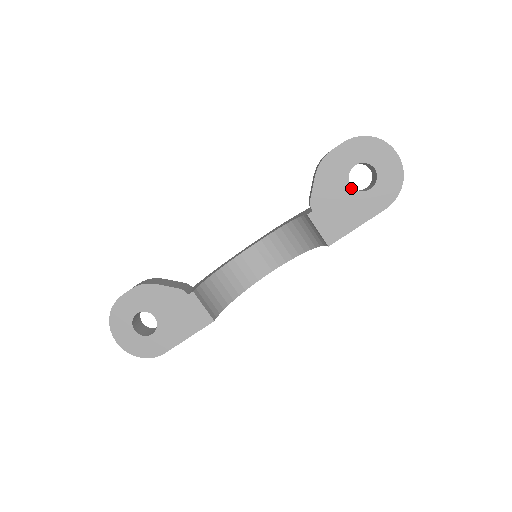
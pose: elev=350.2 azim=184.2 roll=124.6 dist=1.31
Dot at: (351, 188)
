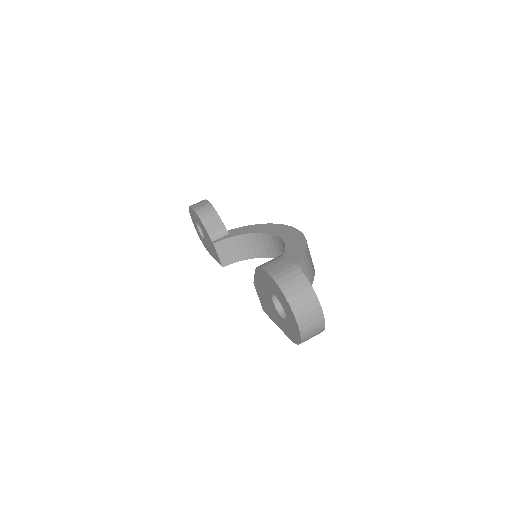
Dot at: (273, 303)
